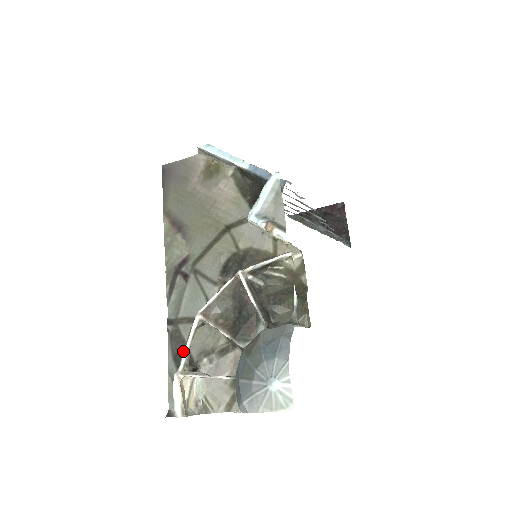
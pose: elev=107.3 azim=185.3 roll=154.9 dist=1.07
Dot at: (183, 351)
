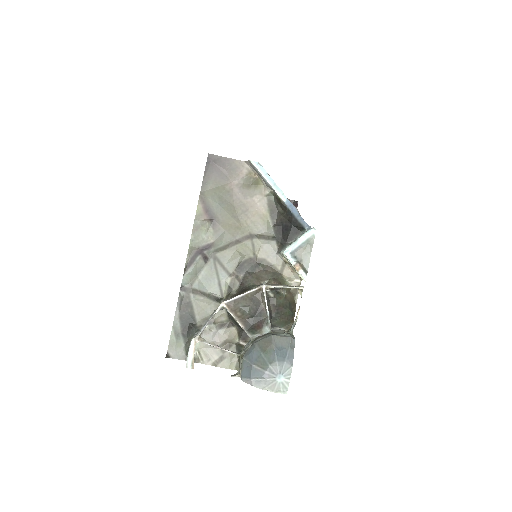
Dot at: (204, 325)
